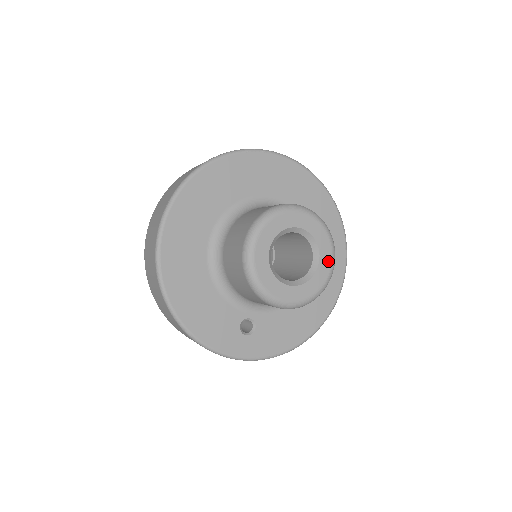
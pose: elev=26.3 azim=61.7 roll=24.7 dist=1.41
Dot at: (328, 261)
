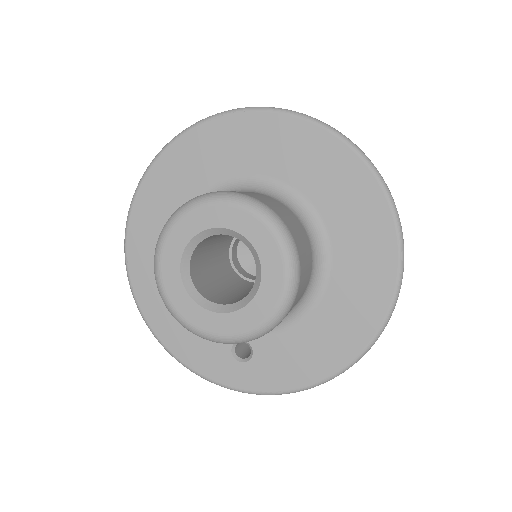
Dot at: (278, 274)
